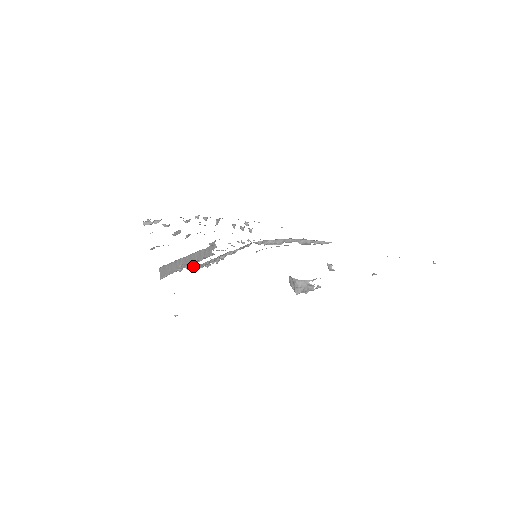
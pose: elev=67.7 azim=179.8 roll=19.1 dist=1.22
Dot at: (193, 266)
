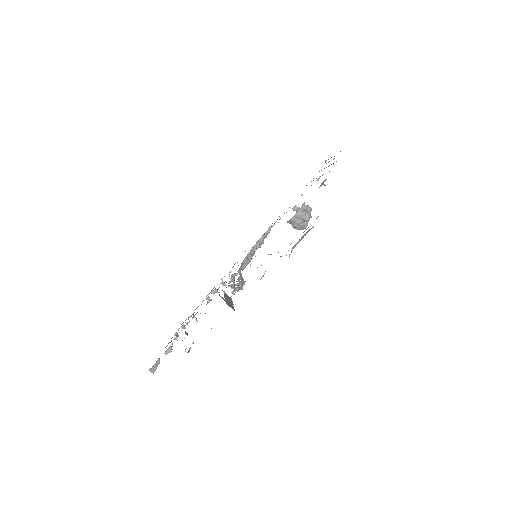
Dot at: (240, 282)
